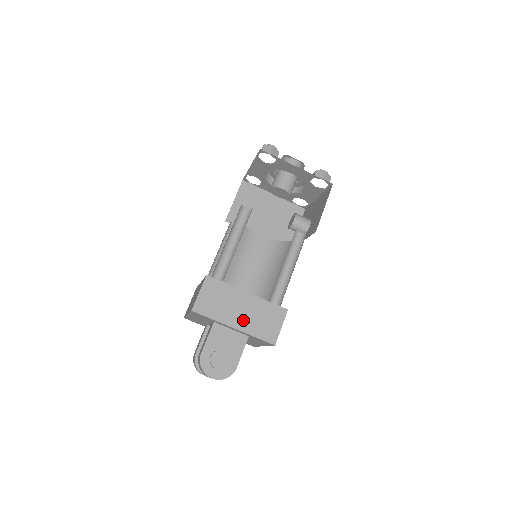
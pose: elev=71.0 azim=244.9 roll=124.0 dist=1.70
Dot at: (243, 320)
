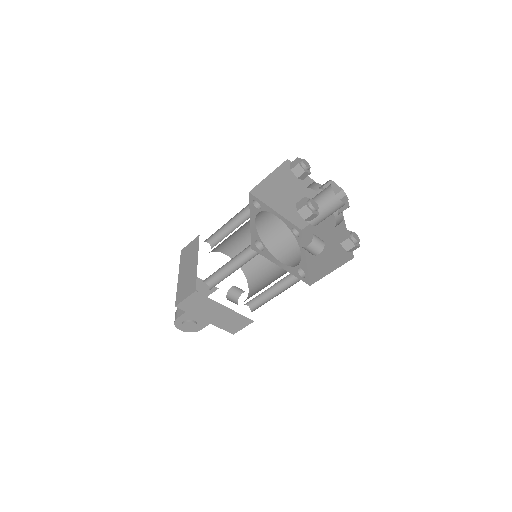
Dot at: (215, 319)
